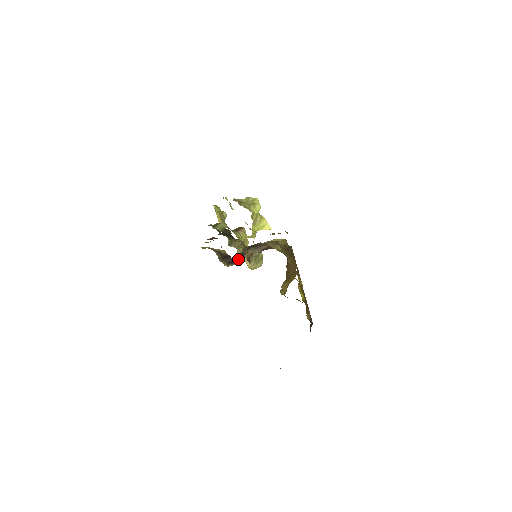
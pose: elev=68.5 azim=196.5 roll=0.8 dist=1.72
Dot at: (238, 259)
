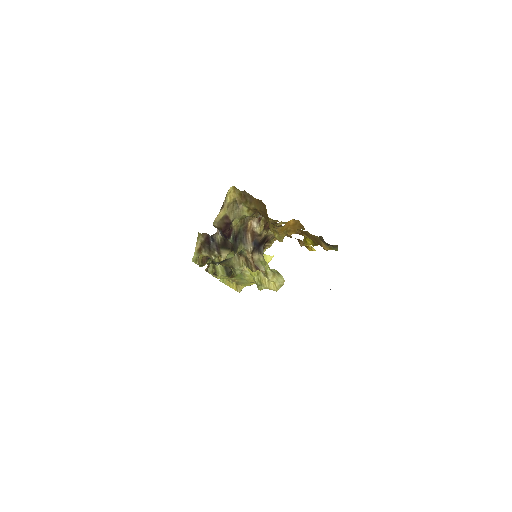
Dot at: (222, 241)
